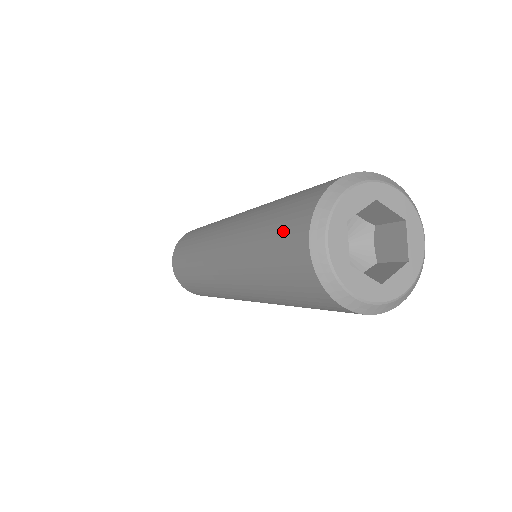
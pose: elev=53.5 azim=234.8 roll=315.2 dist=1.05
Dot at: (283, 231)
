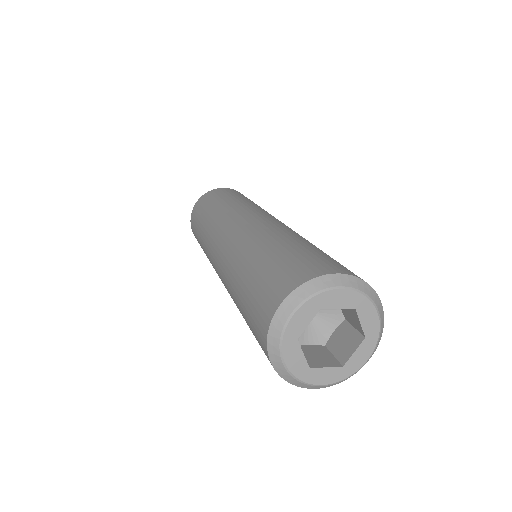
Dot at: (253, 328)
